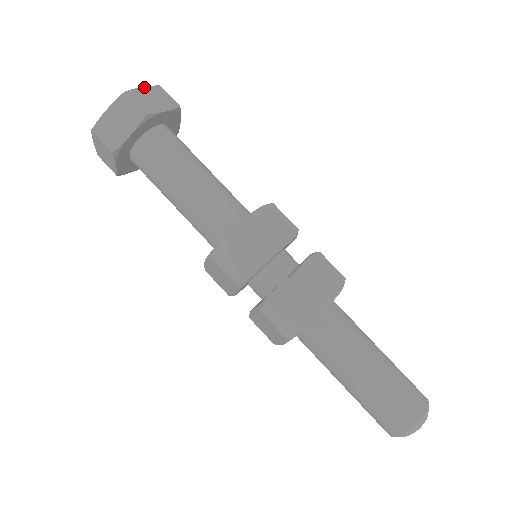
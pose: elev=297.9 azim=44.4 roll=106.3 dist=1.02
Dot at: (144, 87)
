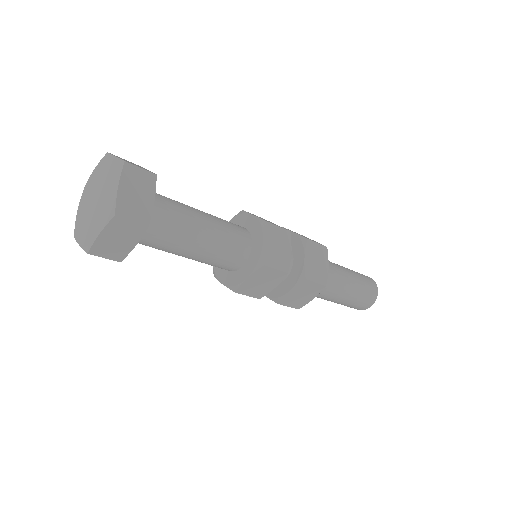
Dot at: (119, 185)
